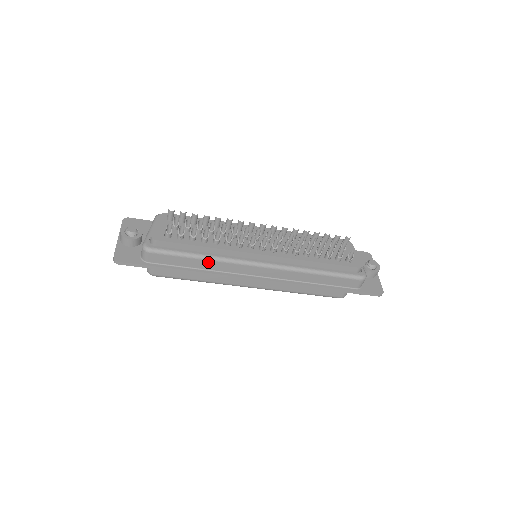
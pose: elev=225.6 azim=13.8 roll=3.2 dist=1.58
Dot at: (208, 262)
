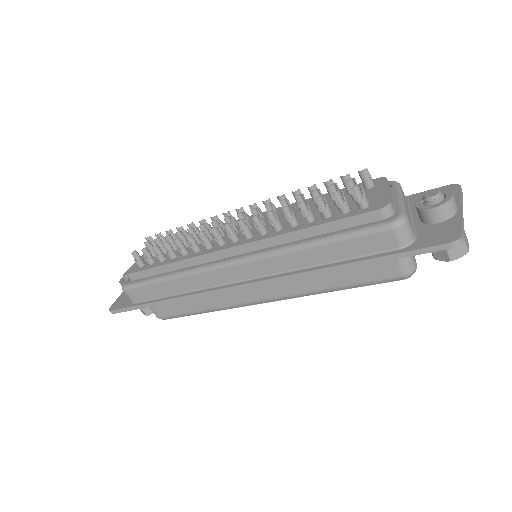
Dot at: (179, 281)
